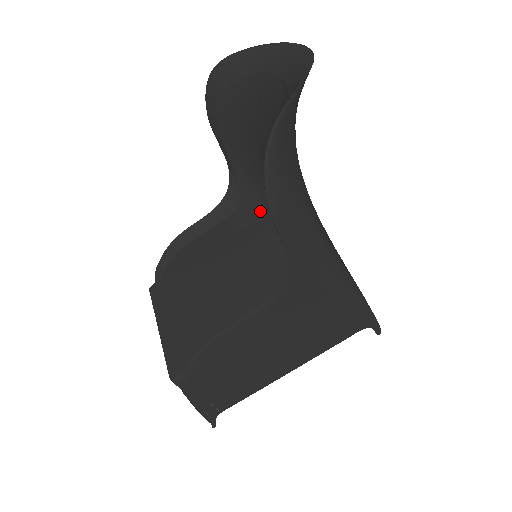
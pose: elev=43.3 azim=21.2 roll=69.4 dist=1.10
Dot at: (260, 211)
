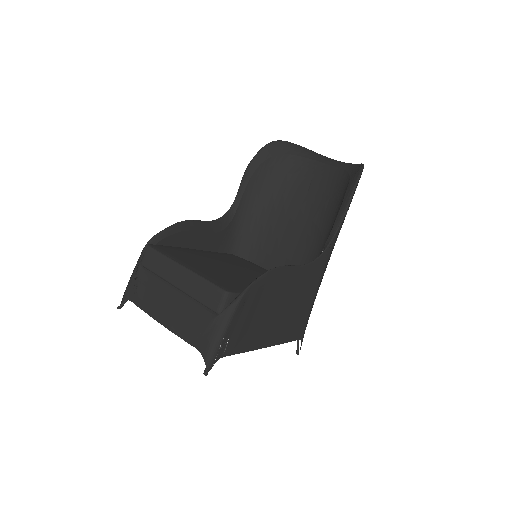
Dot at: (228, 245)
